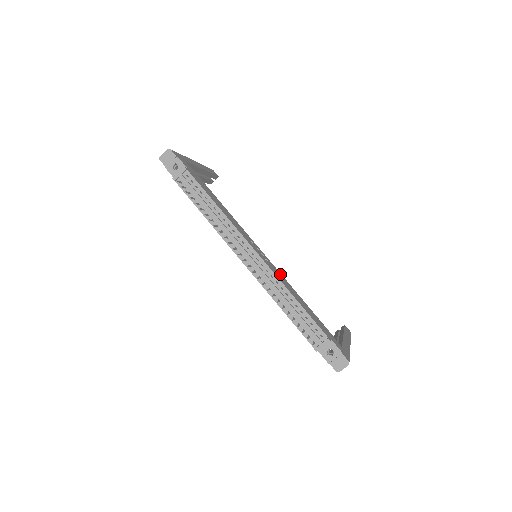
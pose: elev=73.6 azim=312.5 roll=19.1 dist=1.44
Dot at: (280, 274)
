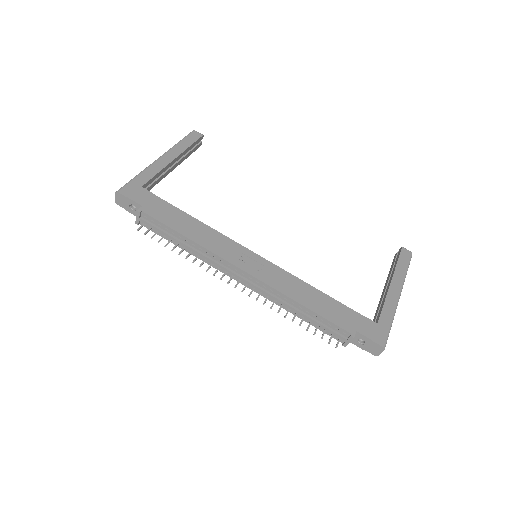
Dot at: (284, 274)
